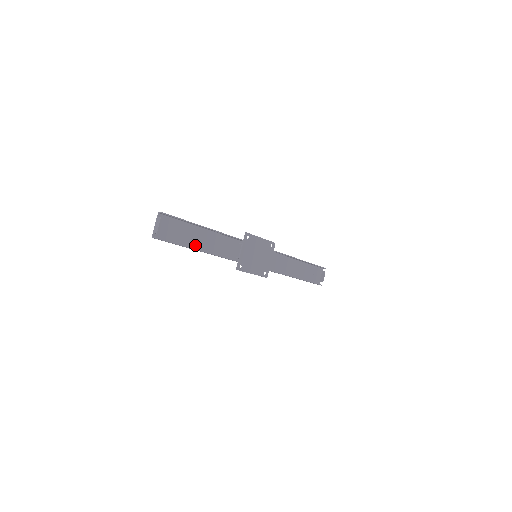
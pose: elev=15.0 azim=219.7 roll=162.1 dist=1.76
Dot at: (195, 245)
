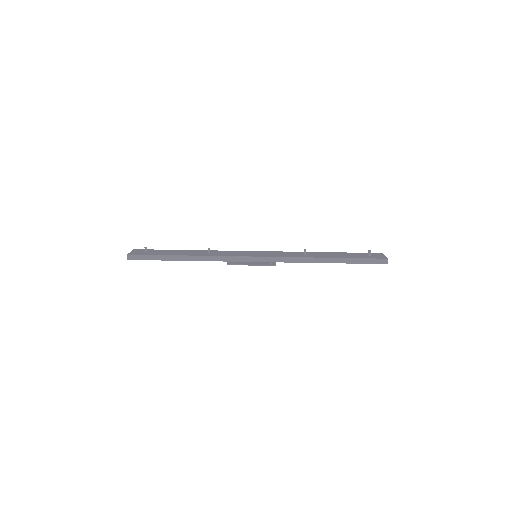
Dot at: (177, 251)
